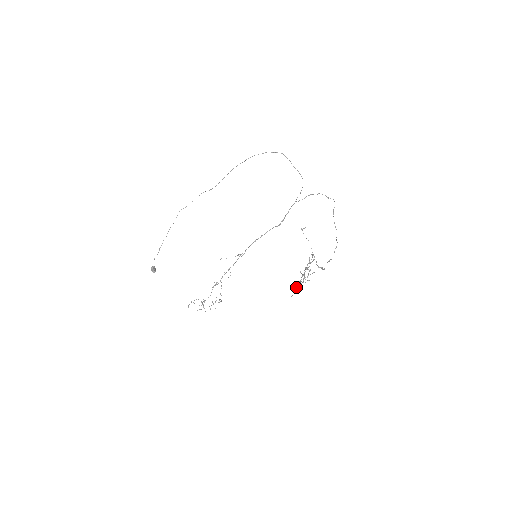
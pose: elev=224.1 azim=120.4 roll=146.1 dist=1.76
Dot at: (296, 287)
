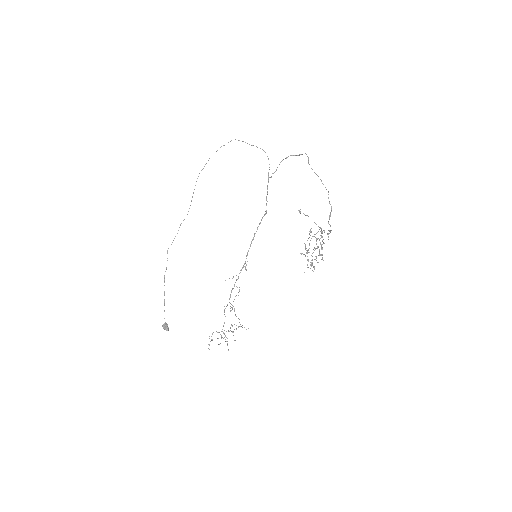
Dot at: (310, 265)
